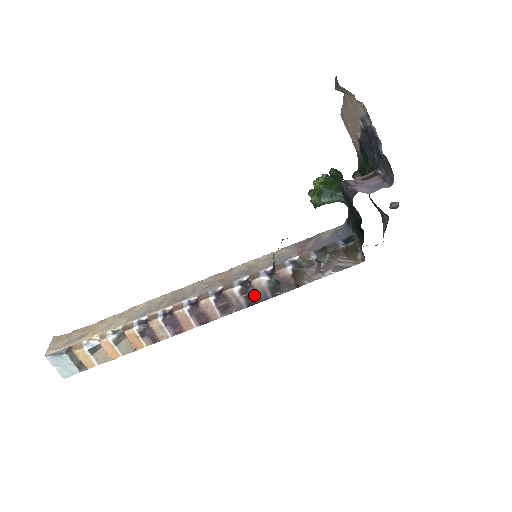
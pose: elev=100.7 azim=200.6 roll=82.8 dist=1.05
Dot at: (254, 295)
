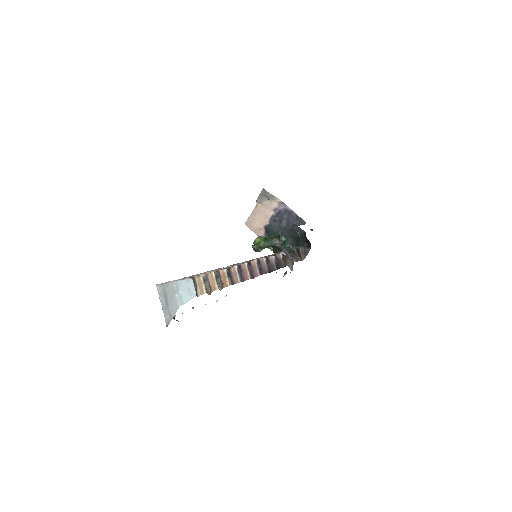
Dot at: (271, 266)
